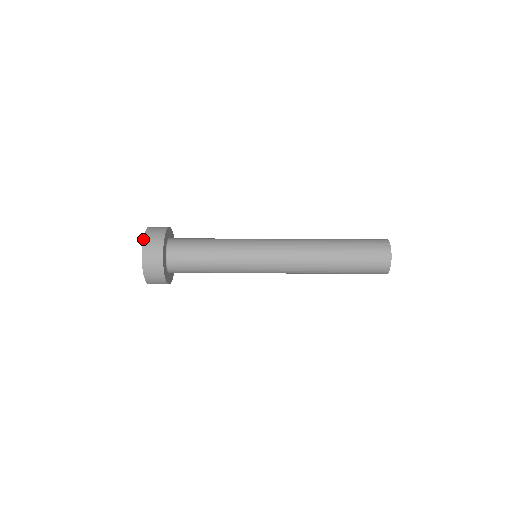
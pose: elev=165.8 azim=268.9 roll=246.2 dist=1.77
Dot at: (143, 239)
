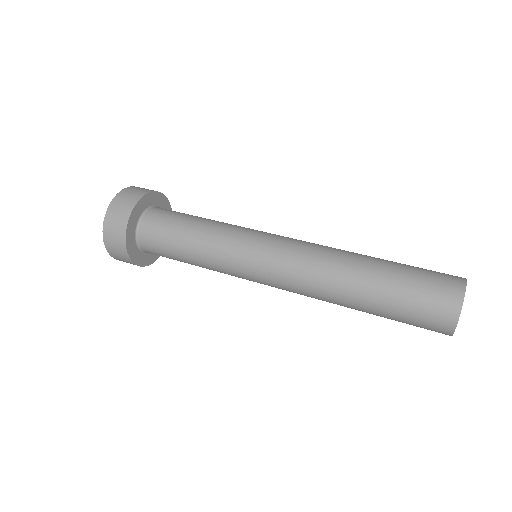
Dot at: occluded
